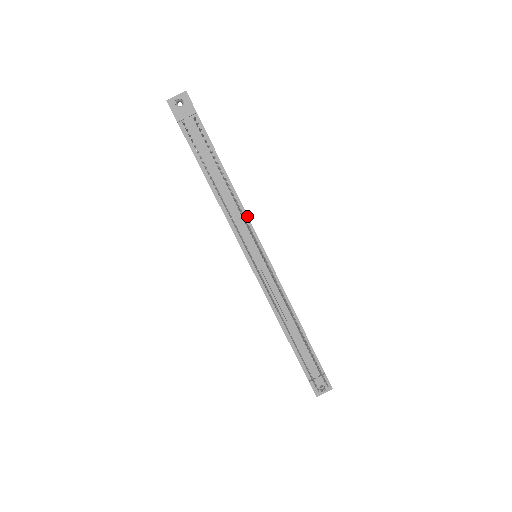
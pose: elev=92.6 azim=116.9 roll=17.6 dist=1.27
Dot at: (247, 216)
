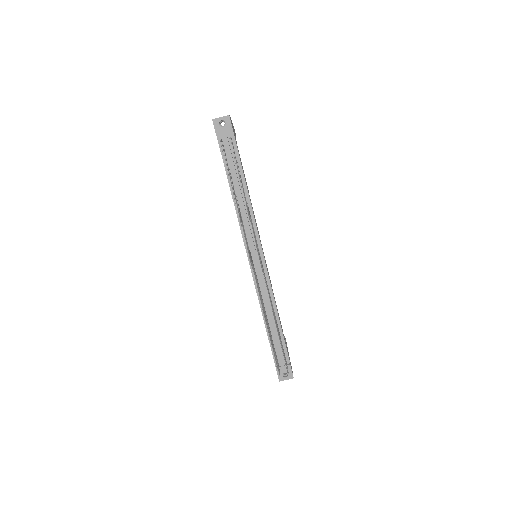
Dot at: (255, 223)
